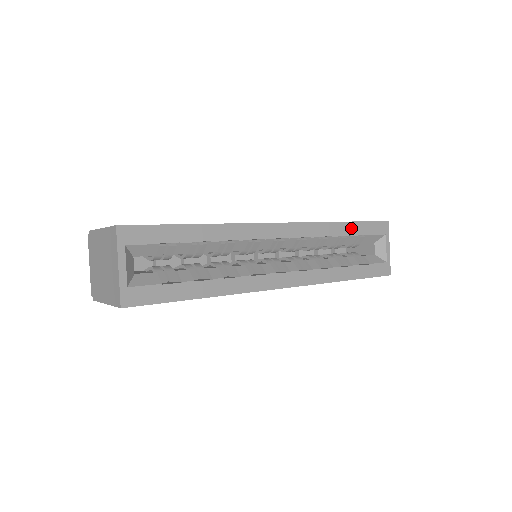
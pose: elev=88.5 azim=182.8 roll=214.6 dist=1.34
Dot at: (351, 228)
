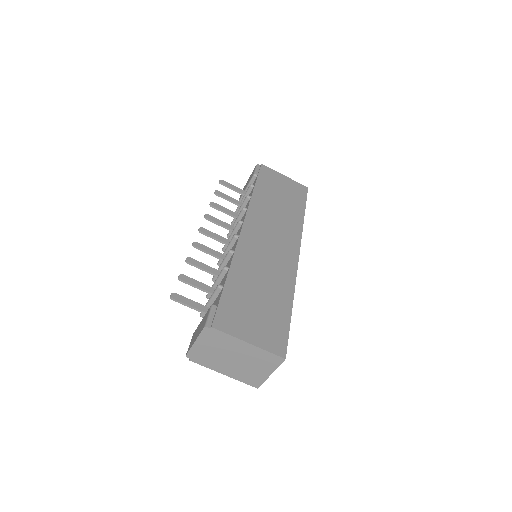
Dot at: occluded
